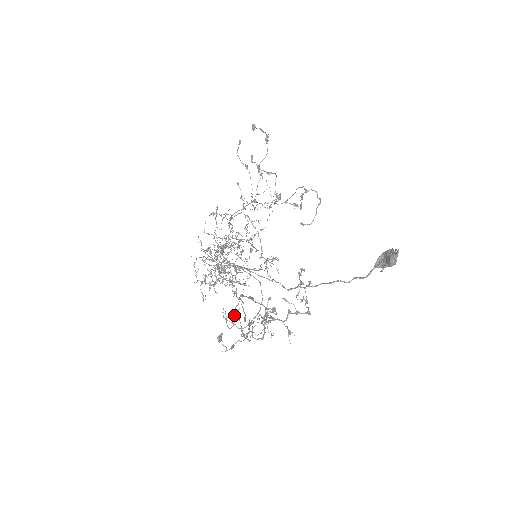
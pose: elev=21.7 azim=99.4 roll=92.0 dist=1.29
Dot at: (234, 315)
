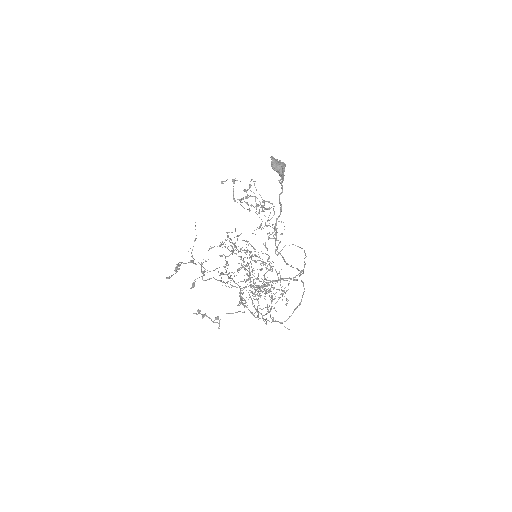
Dot at: occluded
